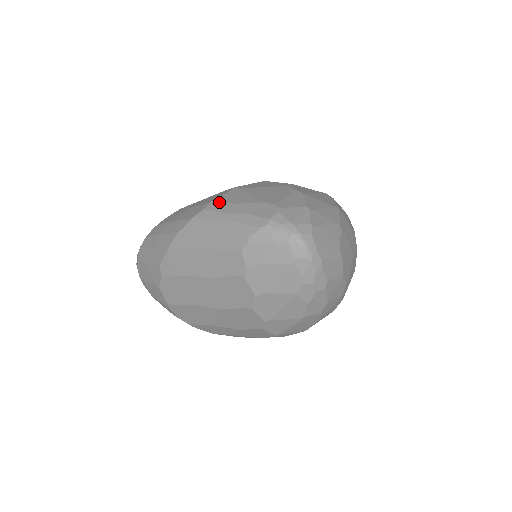
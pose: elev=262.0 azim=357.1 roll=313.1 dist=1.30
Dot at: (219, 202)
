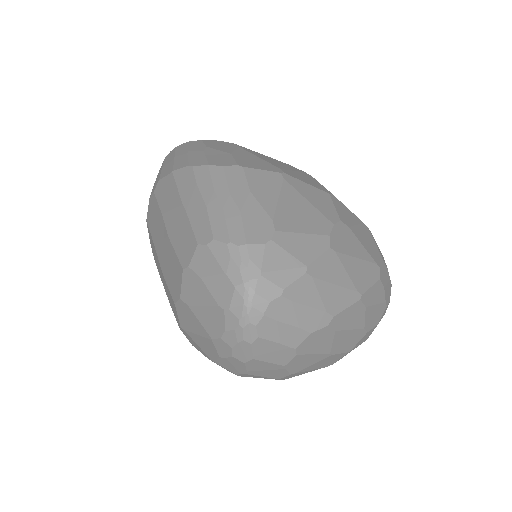
Dot at: (243, 173)
